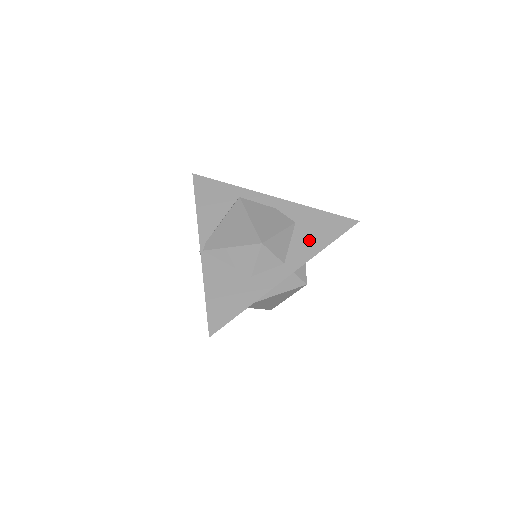
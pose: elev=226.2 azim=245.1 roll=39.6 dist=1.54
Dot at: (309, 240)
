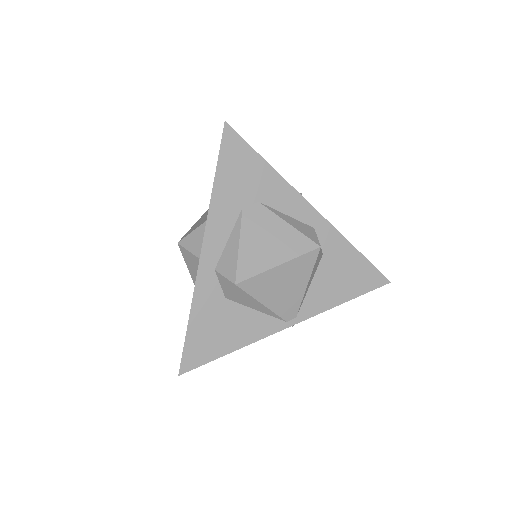
Dot at: occluded
